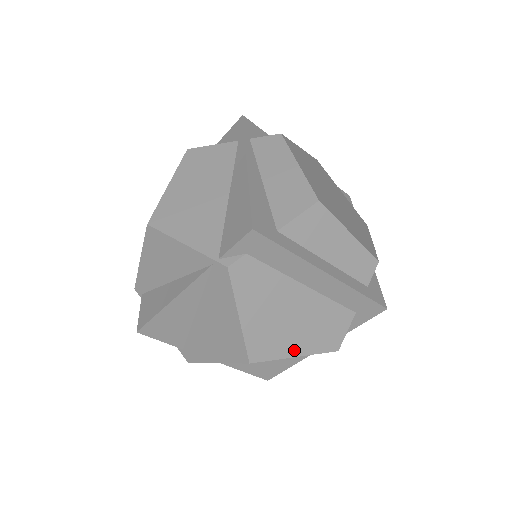
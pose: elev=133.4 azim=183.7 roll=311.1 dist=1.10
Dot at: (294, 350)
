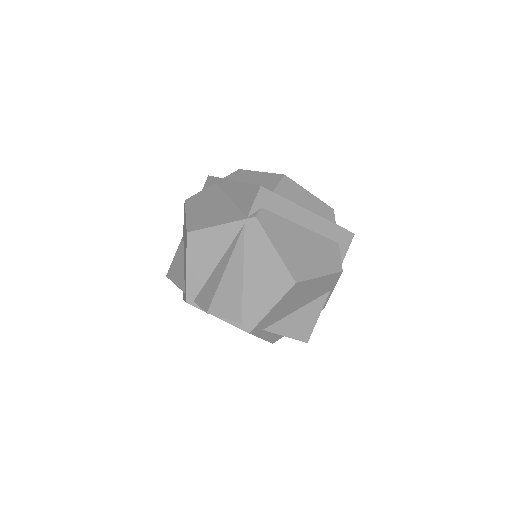
Dot at: (317, 272)
